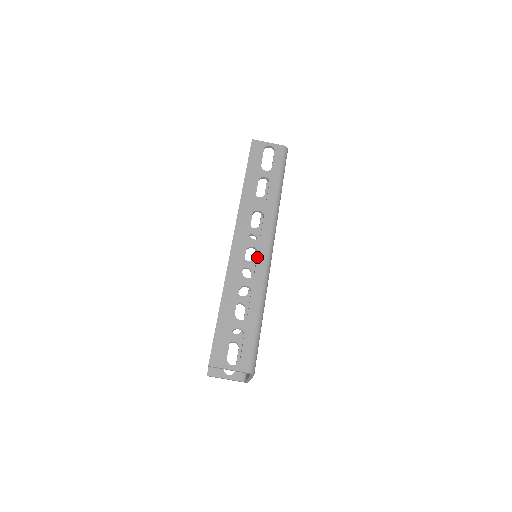
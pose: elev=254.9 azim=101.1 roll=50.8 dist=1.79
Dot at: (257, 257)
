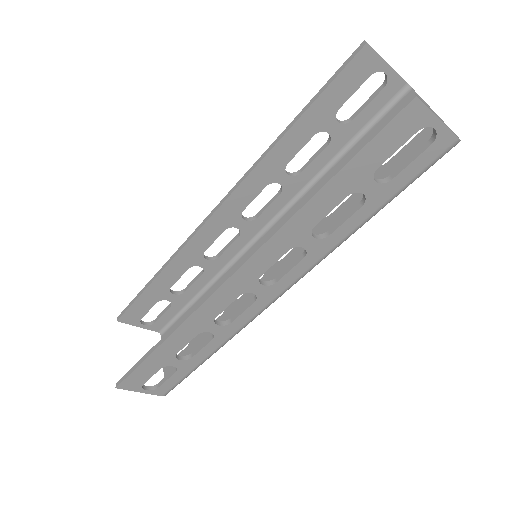
Dot at: (250, 306)
